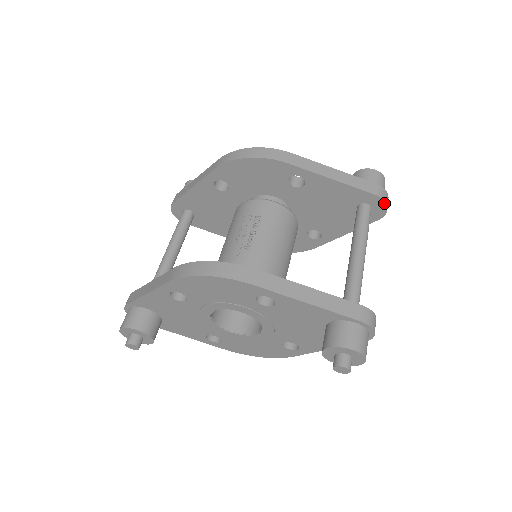
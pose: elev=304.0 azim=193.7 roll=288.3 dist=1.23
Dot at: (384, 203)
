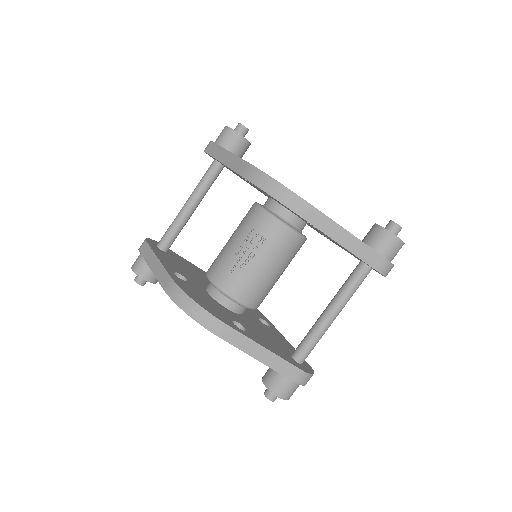
Dot at: (383, 275)
